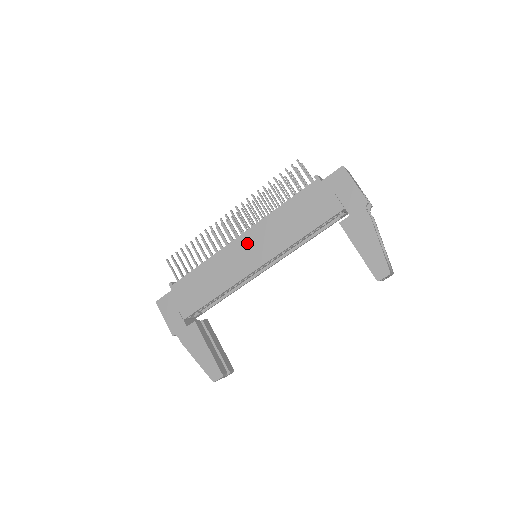
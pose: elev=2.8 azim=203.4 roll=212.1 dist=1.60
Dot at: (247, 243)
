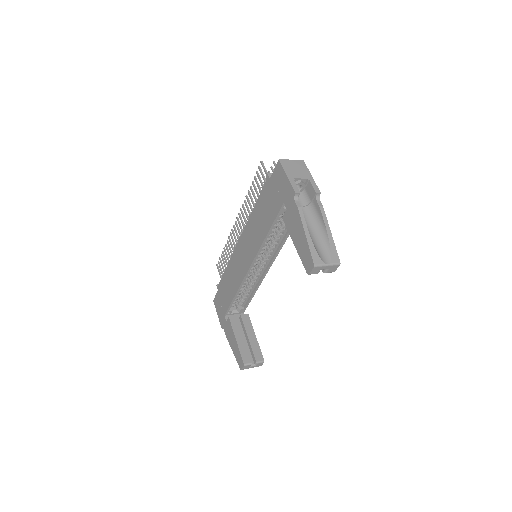
Dot at: (242, 246)
